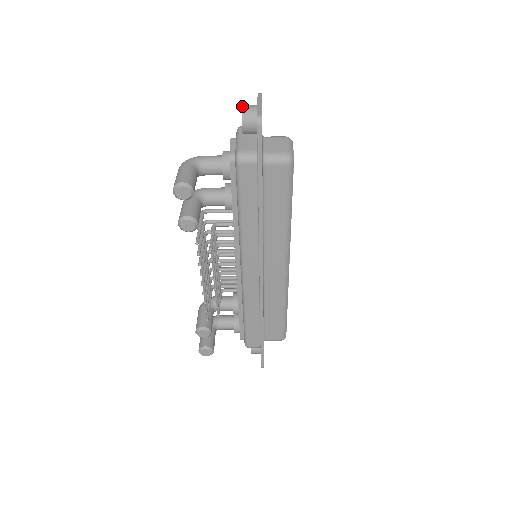
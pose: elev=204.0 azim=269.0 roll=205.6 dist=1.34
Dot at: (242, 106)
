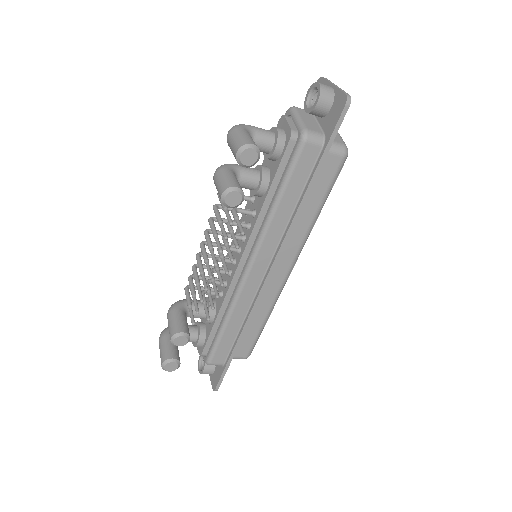
Dot at: (318, 82)
